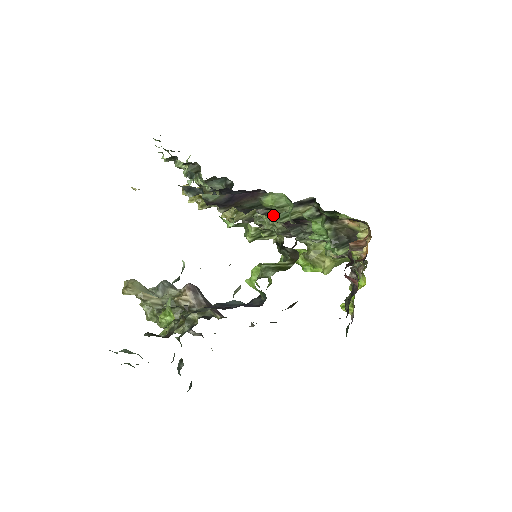
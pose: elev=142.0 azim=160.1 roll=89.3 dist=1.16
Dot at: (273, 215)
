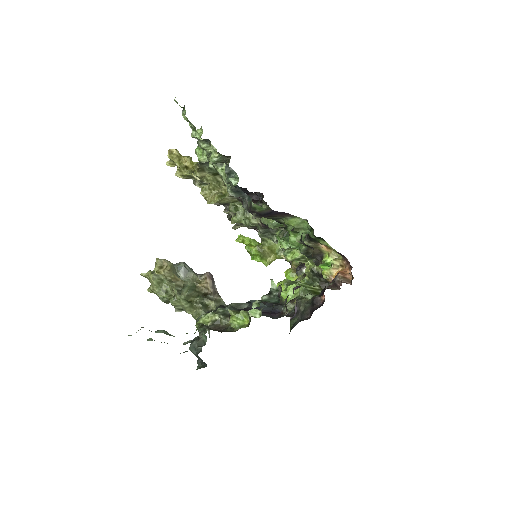
Dot at: (266, 219)
